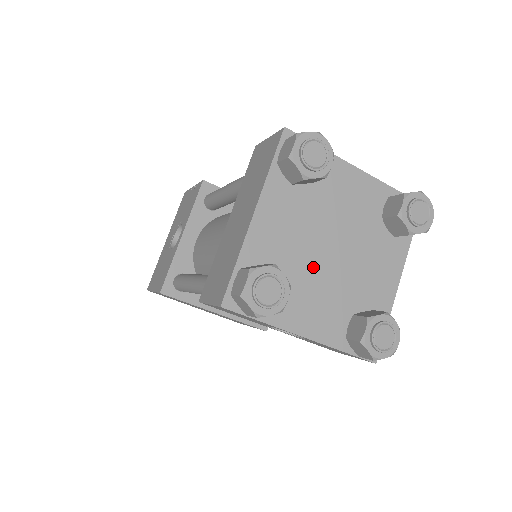
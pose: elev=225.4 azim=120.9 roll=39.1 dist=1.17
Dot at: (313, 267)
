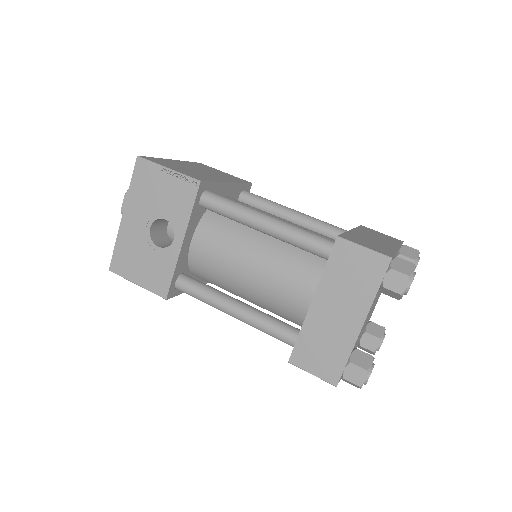
Dot at: occluded
